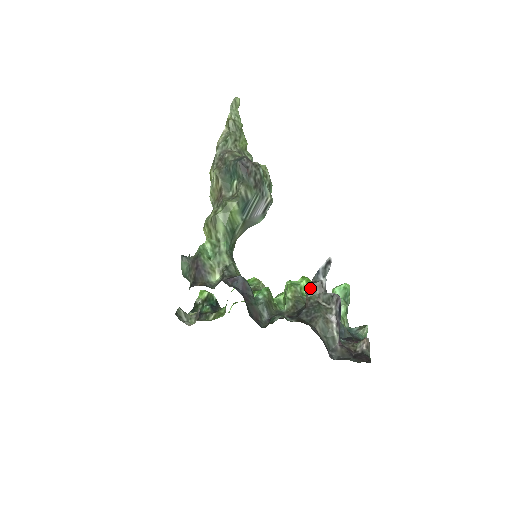
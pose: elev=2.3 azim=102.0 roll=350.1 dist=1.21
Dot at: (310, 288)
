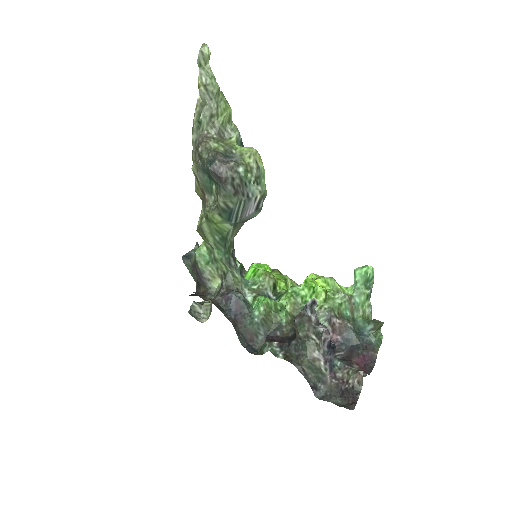
Dot at: (298, 322)
